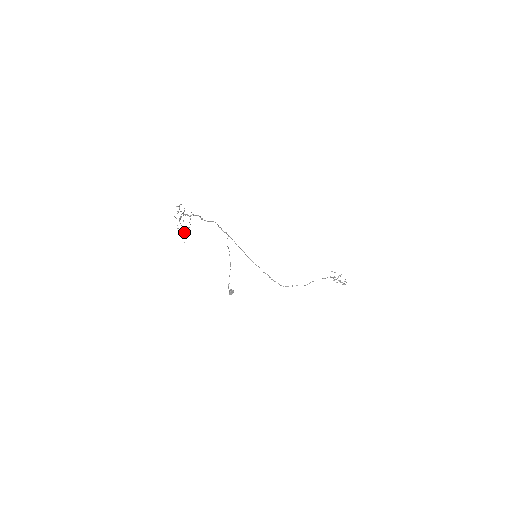
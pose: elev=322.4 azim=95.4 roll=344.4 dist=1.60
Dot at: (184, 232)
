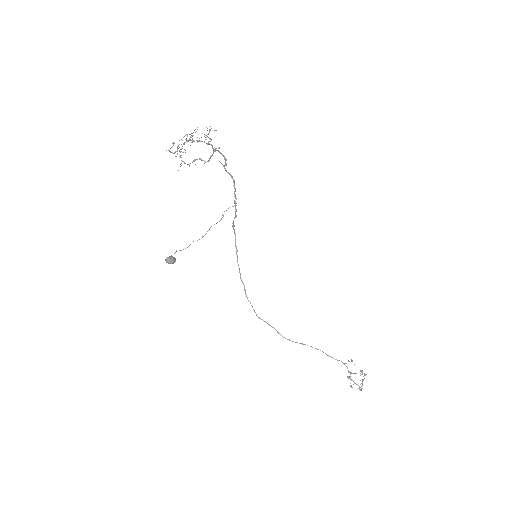
Dot at: occluded
